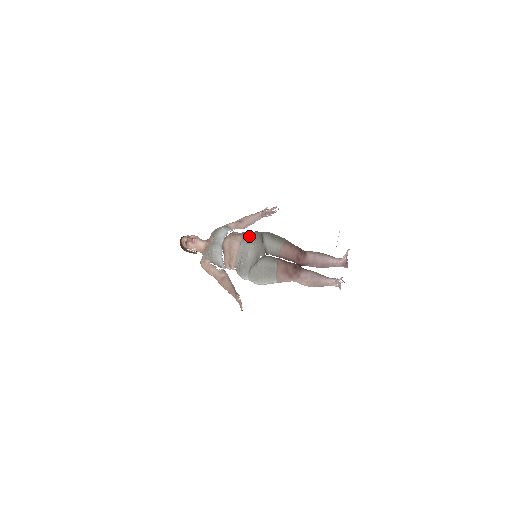
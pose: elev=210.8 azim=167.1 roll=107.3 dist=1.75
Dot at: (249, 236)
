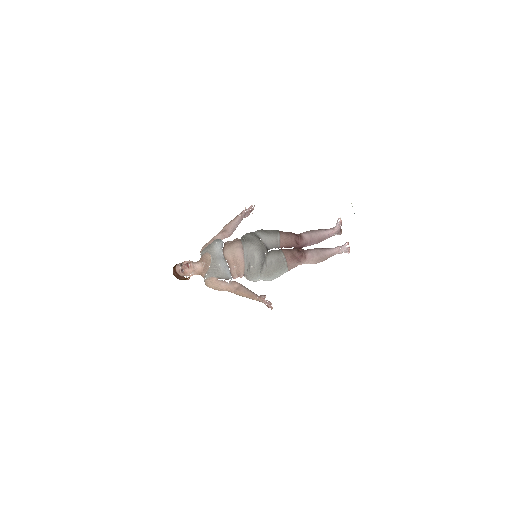
Dot at: (245, 240)
